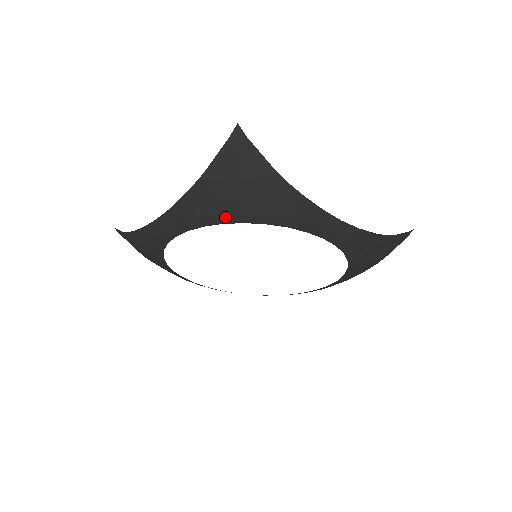
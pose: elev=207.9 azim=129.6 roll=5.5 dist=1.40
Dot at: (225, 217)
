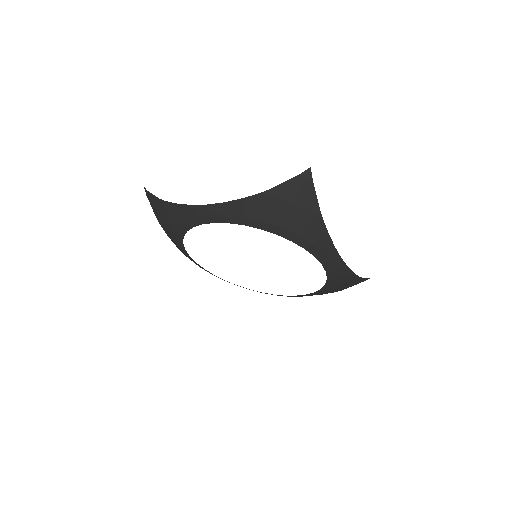
Dot at: (265, 225)
